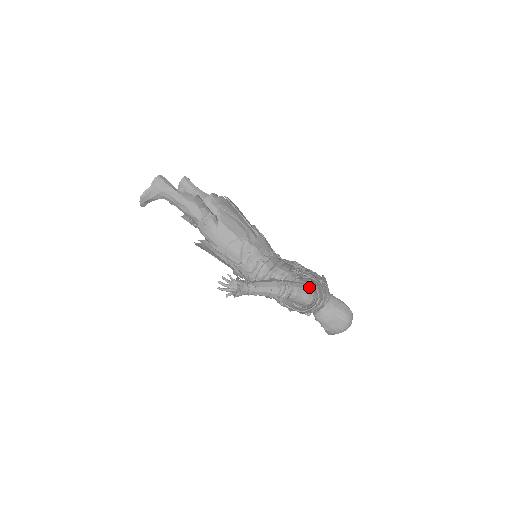
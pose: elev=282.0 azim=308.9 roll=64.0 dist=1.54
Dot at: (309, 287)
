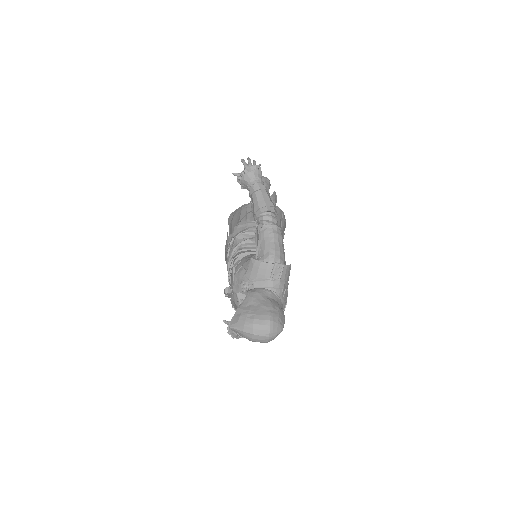
Dot at: occluded
